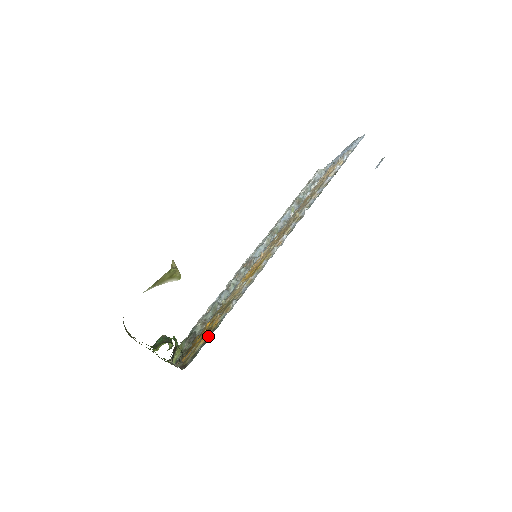
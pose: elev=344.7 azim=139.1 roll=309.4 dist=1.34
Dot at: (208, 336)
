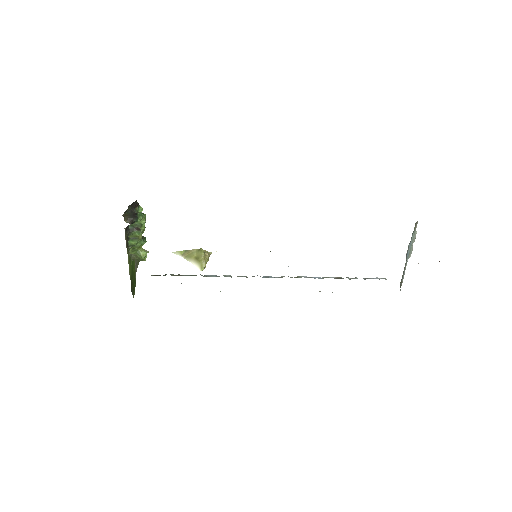
Dot at: occluded
